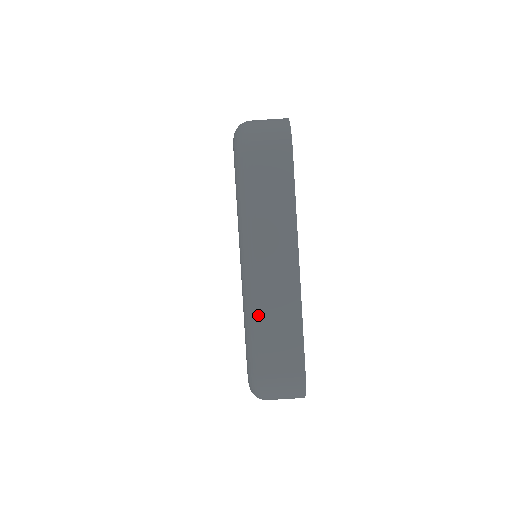
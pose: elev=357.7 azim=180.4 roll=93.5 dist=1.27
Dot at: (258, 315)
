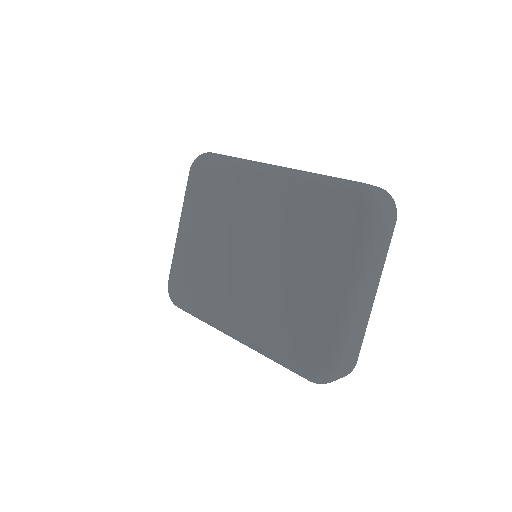
Dot at: (352, 331)
